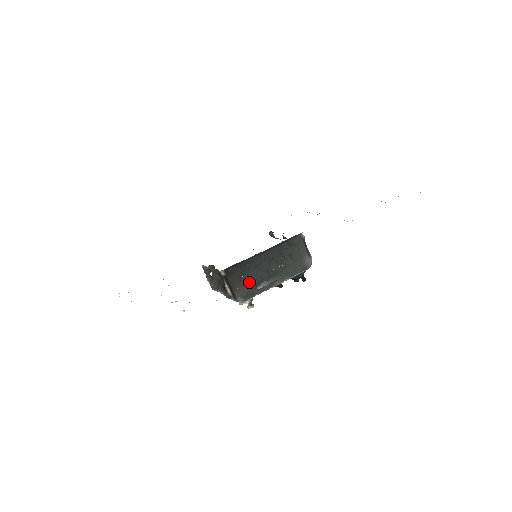
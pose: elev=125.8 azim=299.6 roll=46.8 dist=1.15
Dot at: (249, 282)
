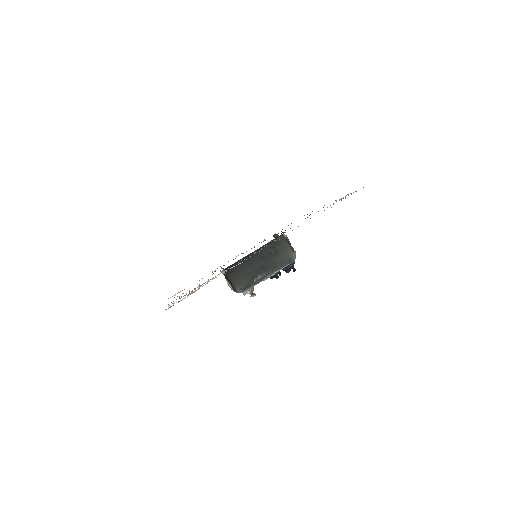
Dot at: (246, 277)
